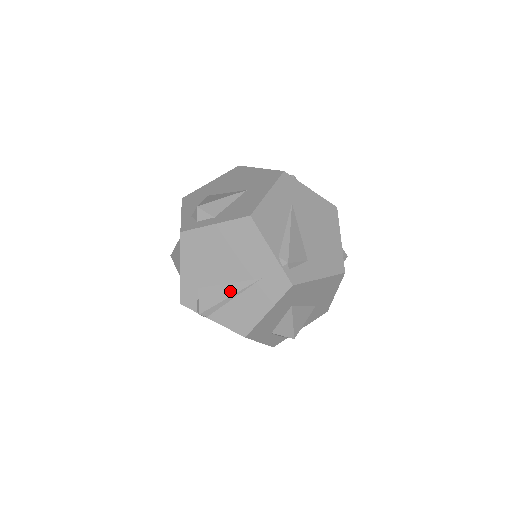
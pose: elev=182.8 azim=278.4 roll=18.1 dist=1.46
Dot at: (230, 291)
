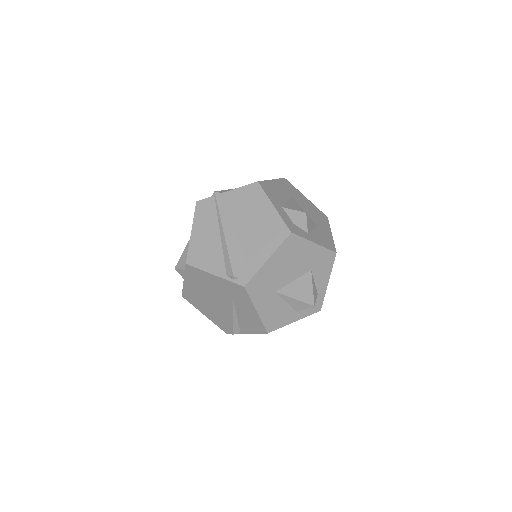
Dot at: occluded
